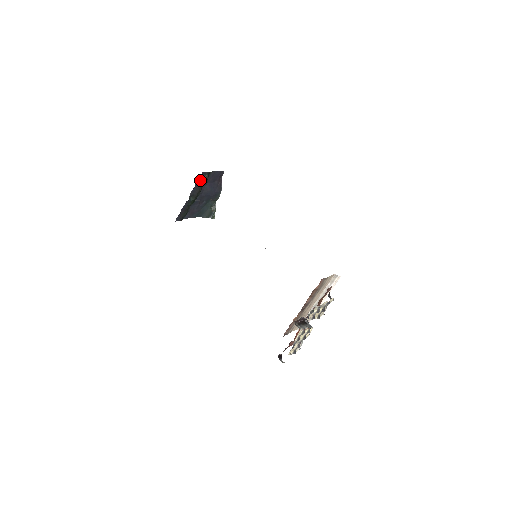
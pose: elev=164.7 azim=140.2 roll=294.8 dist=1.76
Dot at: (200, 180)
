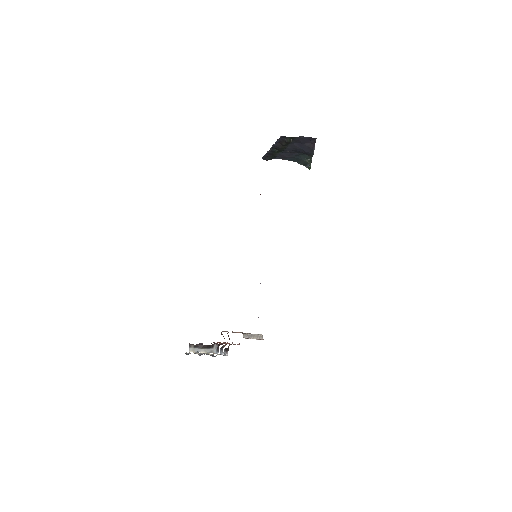
Dot at: (281, 140)
